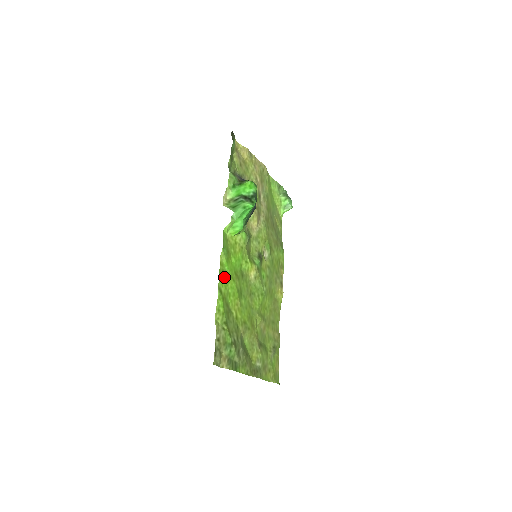
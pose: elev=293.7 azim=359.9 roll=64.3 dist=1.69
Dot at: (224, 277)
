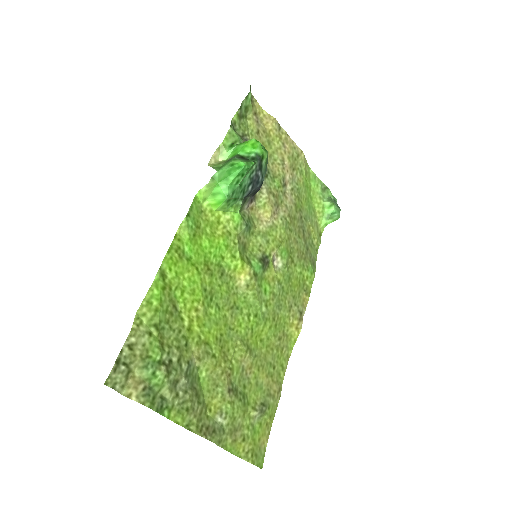
Dot at: (178, 259)
